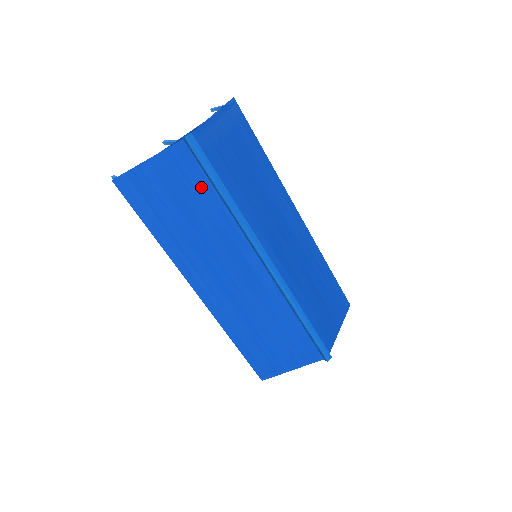
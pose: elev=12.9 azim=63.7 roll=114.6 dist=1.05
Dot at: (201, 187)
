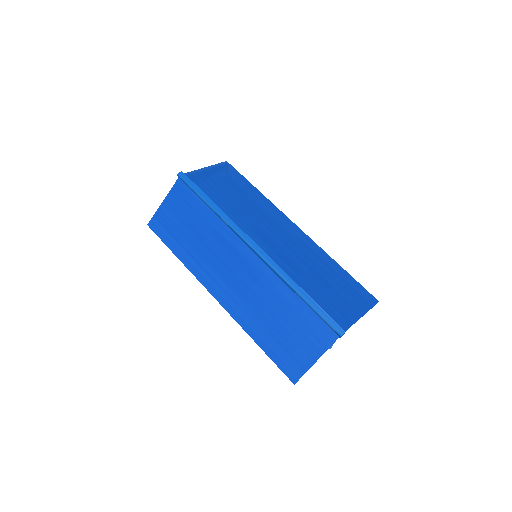
Dot at: (196, 206)
